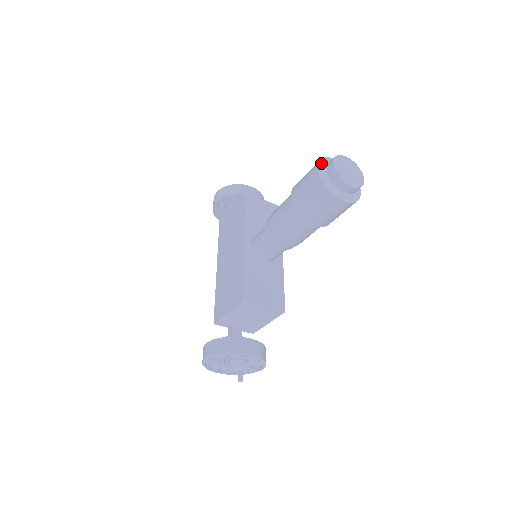
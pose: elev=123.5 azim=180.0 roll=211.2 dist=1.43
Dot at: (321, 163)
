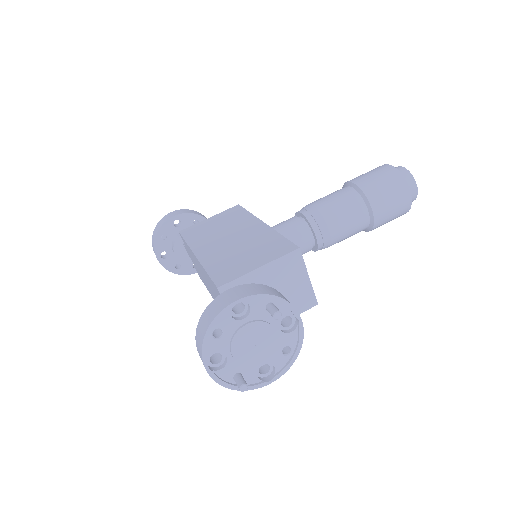
Dot at: occluded
